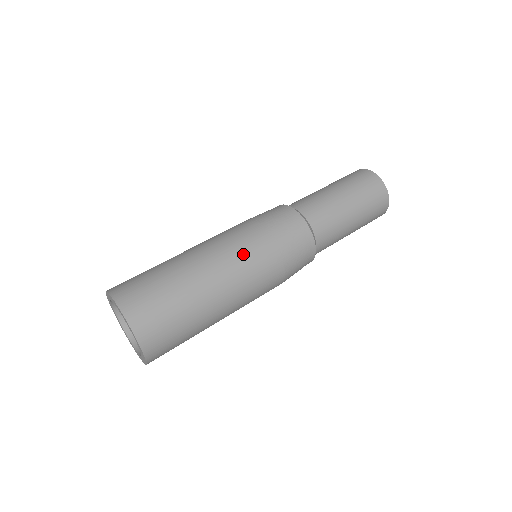
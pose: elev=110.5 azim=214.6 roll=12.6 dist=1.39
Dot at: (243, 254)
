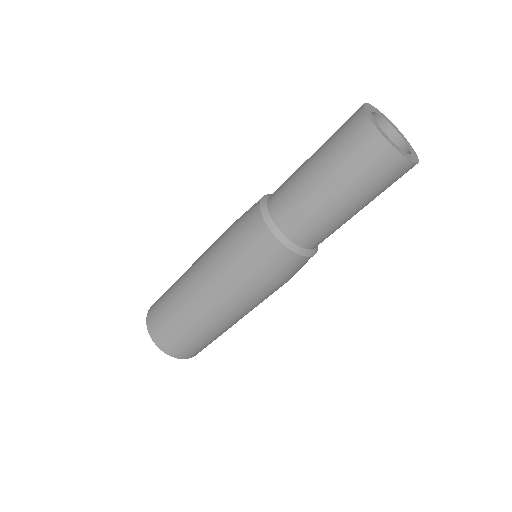
Dot at: (218, 281)
